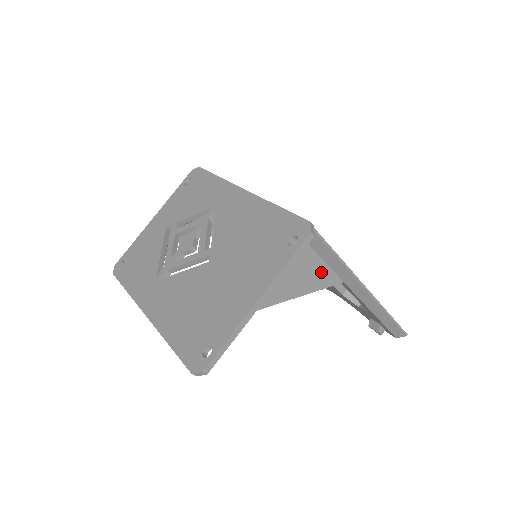
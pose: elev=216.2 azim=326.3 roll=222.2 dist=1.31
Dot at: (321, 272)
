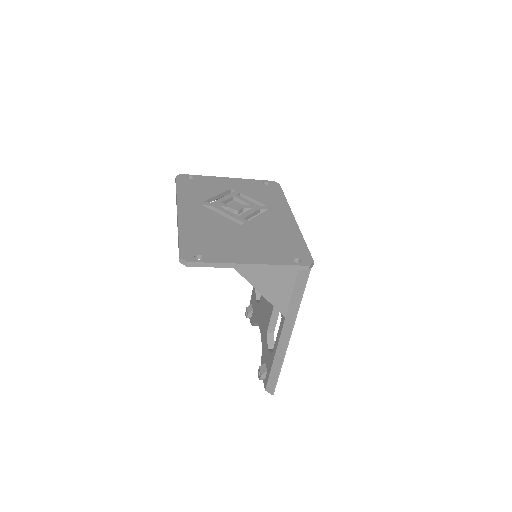
Dot at: (284, 296)
